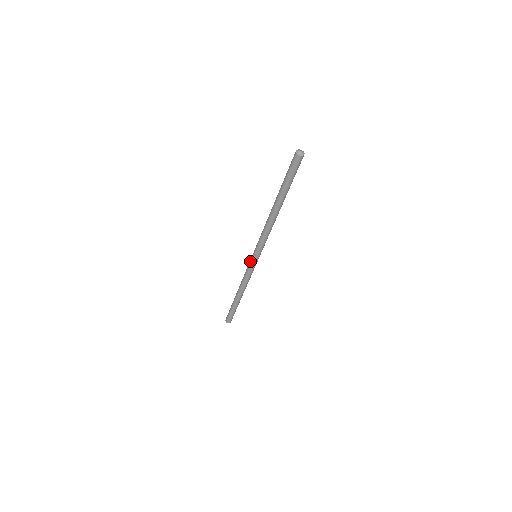
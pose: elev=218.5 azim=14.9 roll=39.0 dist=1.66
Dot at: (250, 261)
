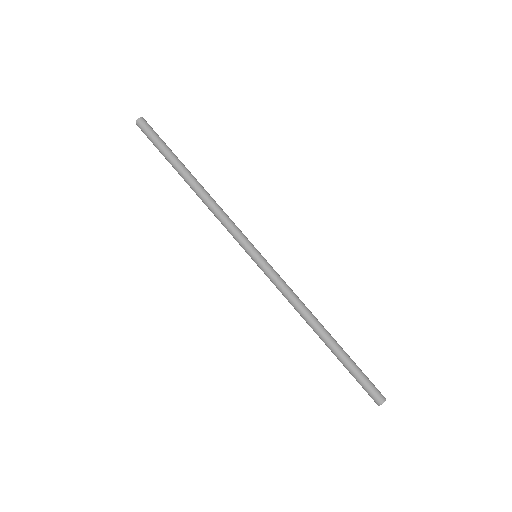
Dot at: (260, 268)
